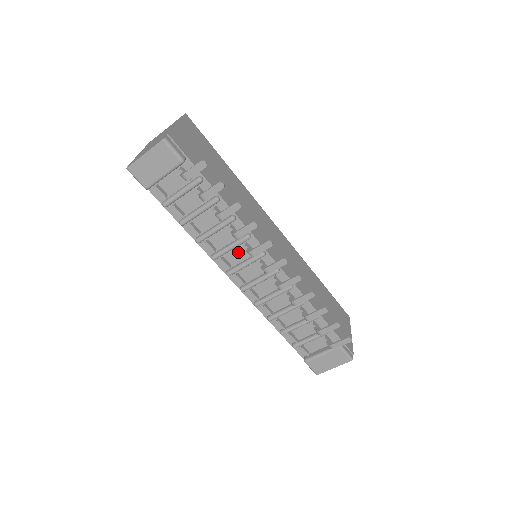
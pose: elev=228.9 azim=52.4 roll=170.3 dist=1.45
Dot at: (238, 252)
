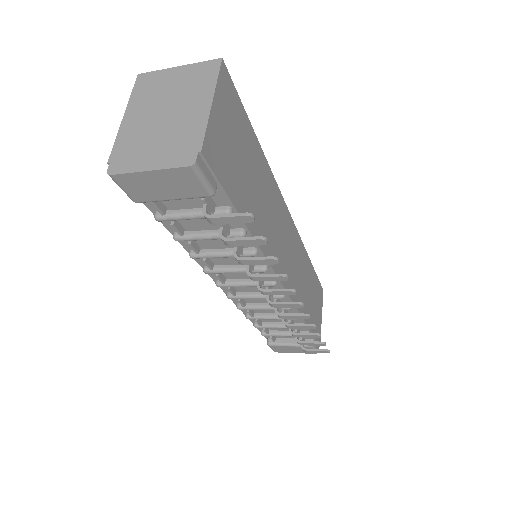
Dot at: occluded
